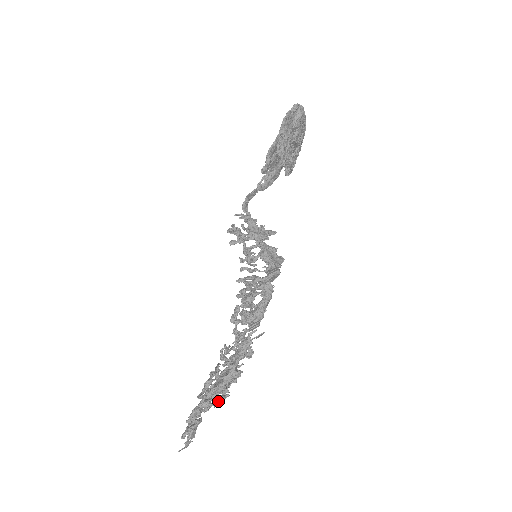
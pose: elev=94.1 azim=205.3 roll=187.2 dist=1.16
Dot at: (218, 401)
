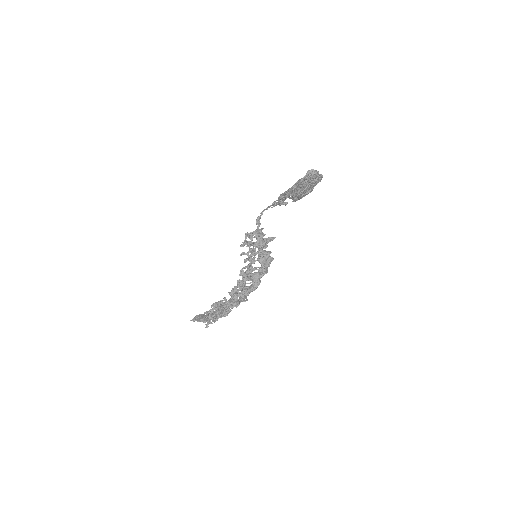
Dot at: (215, 318)
